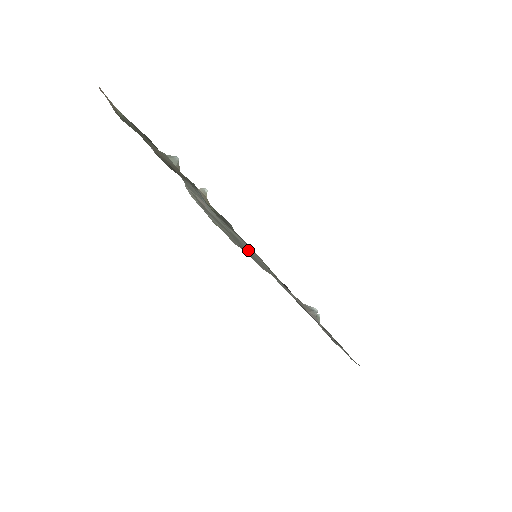
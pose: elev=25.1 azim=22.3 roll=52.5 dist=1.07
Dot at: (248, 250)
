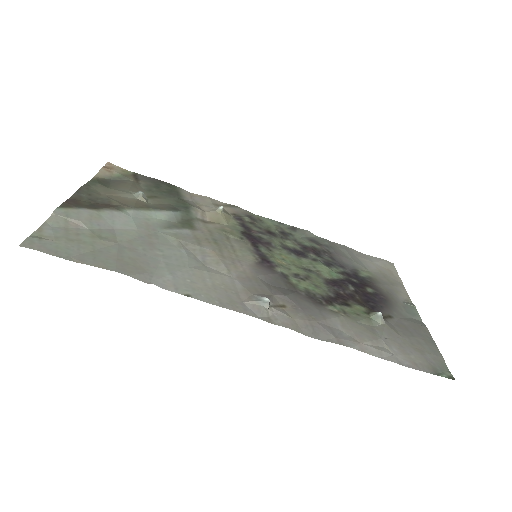
Dot at: (164, 251)
